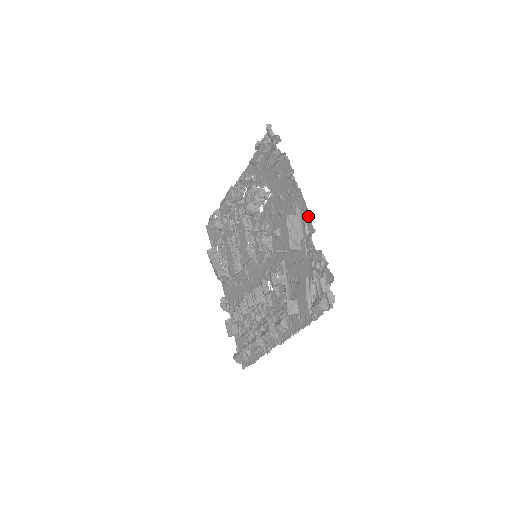
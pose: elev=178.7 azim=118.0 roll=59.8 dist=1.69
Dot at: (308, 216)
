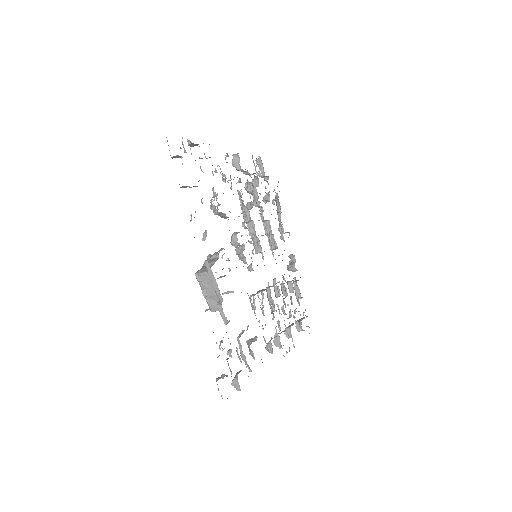
Dot at: occluded
